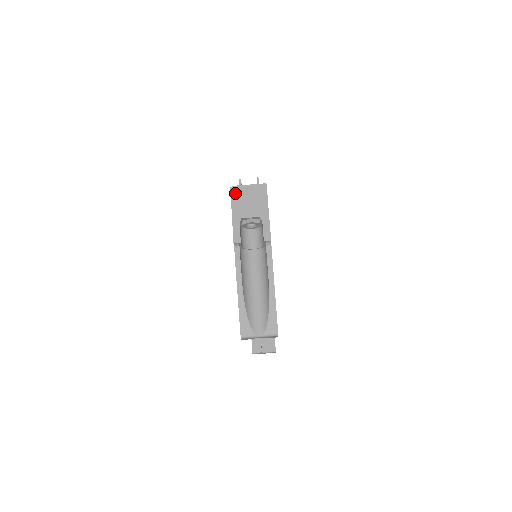
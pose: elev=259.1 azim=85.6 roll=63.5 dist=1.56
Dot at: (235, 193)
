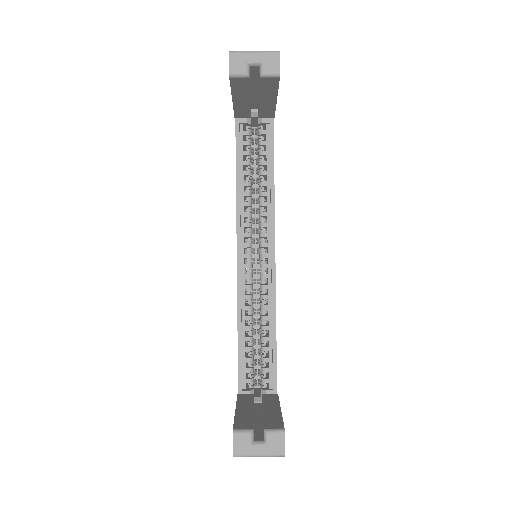
Dot at: occluded
